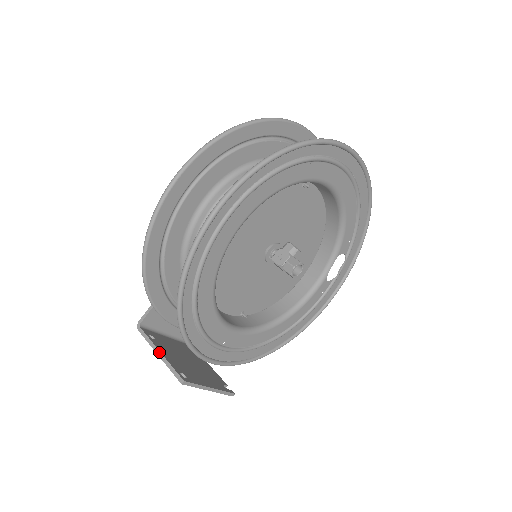
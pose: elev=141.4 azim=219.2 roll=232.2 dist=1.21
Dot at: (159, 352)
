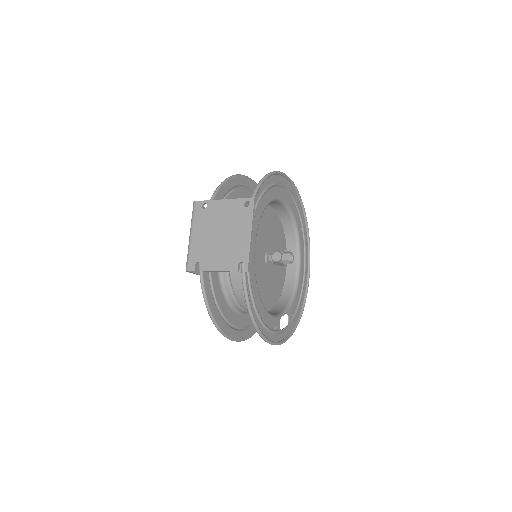
Dot at: (224, 200)
